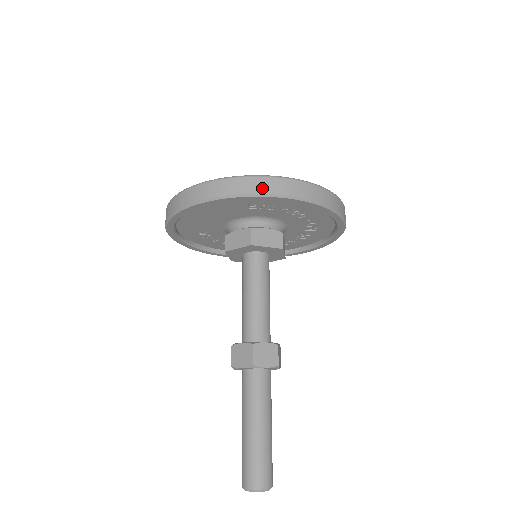
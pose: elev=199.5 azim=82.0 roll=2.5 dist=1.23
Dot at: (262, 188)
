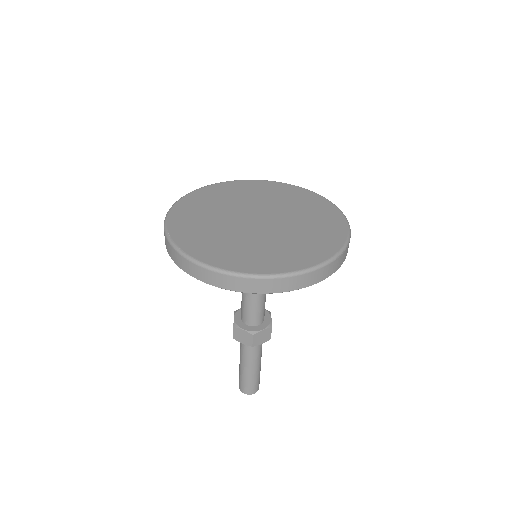
Dot at: (281, 288)
